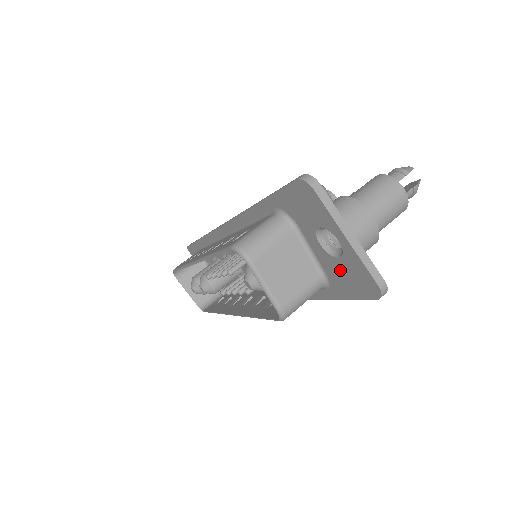
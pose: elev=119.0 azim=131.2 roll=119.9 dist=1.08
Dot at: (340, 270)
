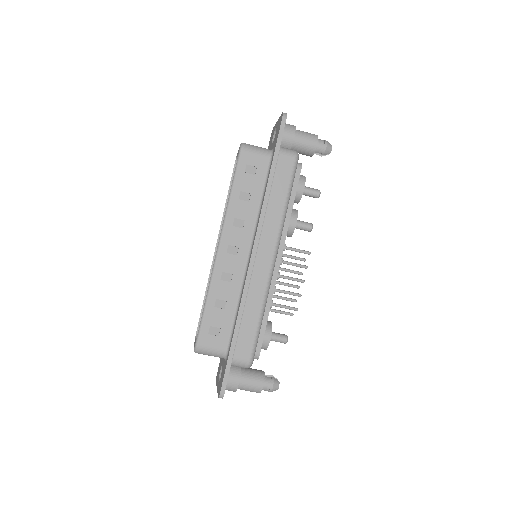
Dot at: (221, 364)
